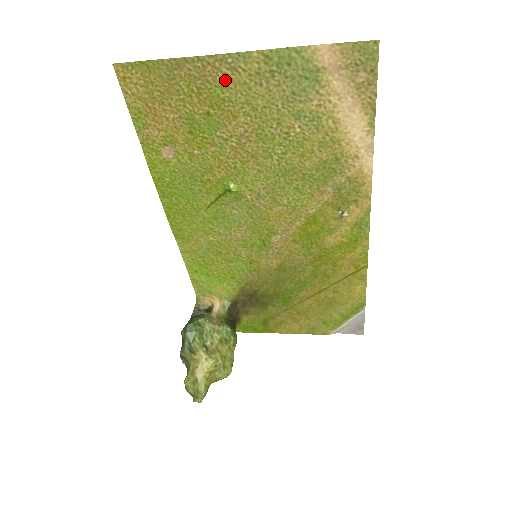
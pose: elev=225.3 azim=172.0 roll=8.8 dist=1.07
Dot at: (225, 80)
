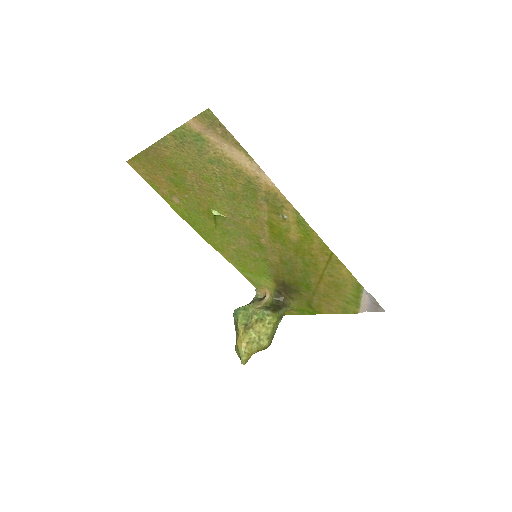
Dot at: (168, 154)
